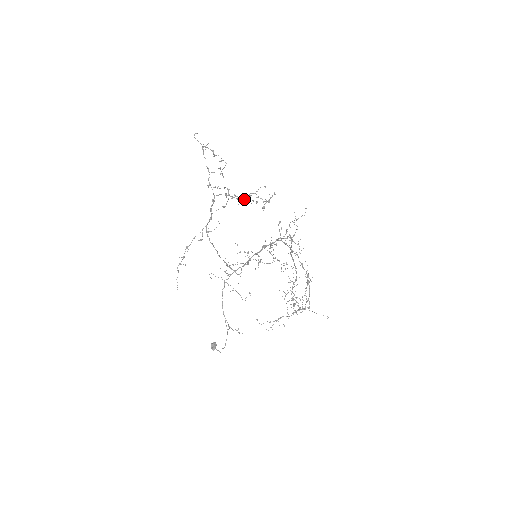
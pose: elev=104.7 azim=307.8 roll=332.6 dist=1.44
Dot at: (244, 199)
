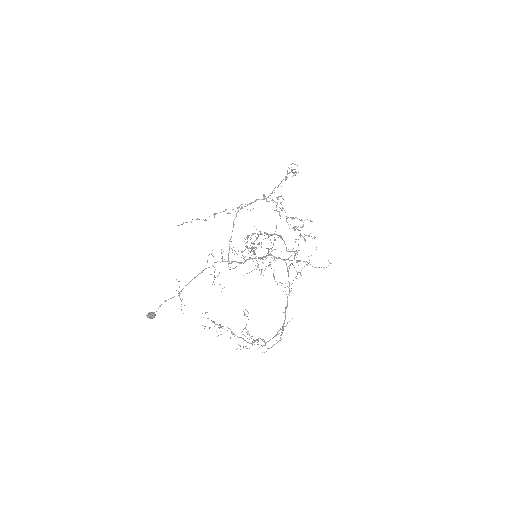
Dot at: occluded
